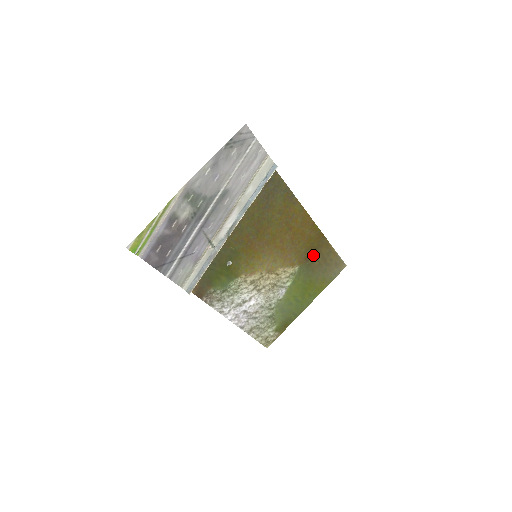
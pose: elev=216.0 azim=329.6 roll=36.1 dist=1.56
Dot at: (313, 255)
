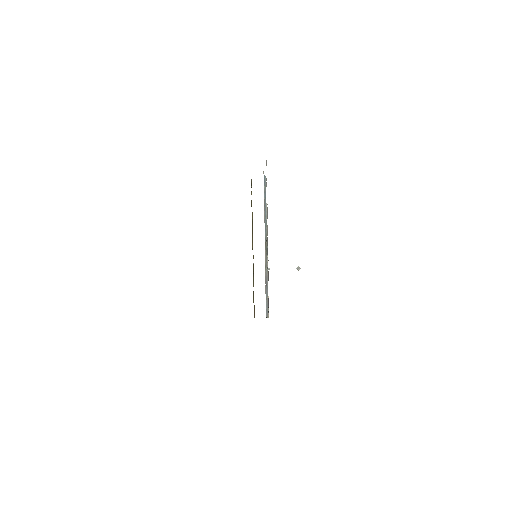
Dot at: occluded
